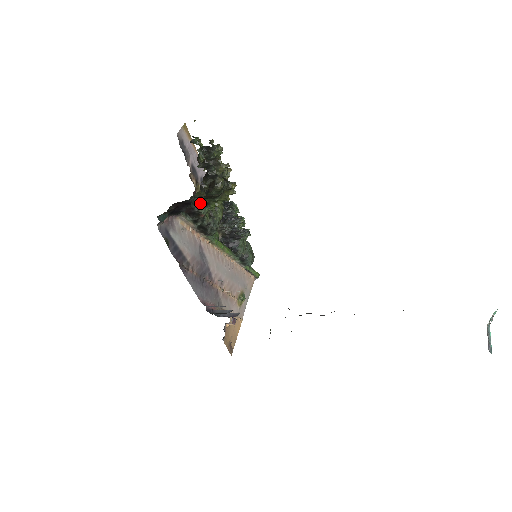
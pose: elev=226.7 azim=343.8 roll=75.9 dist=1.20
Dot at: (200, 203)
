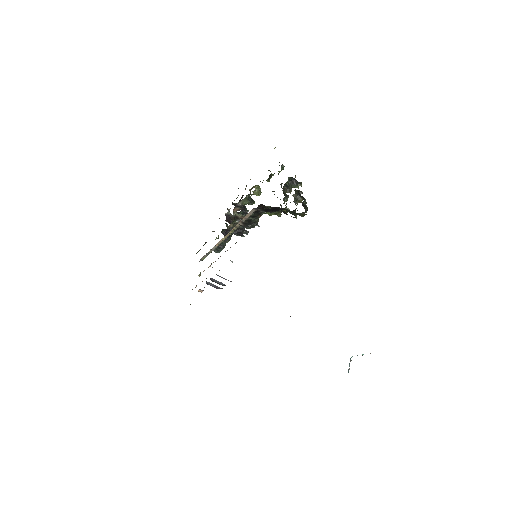
Dot at: occluded
